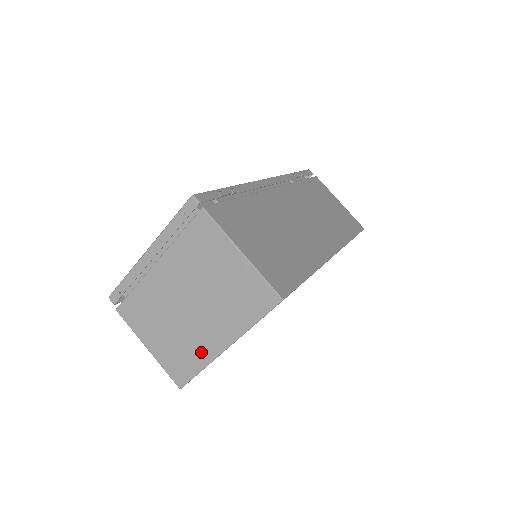
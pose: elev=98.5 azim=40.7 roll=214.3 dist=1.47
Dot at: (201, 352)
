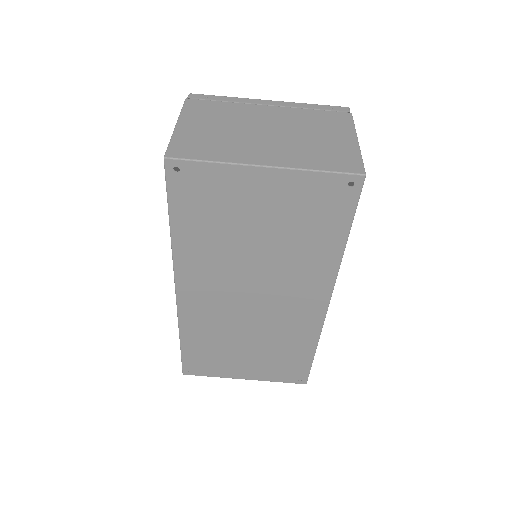
Dot at: (233, 154)
